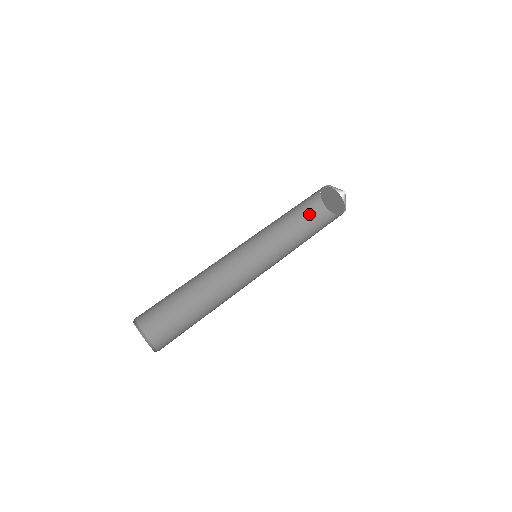
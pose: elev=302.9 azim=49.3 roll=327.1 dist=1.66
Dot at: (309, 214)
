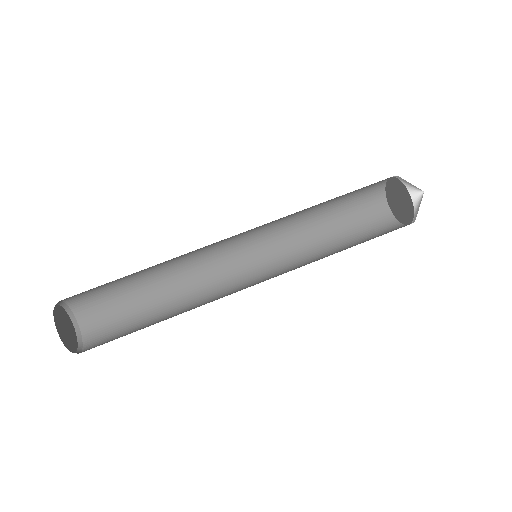
Dot at: (367, 227)
